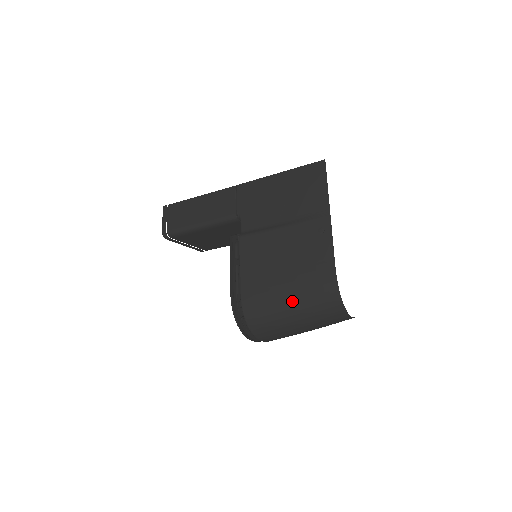
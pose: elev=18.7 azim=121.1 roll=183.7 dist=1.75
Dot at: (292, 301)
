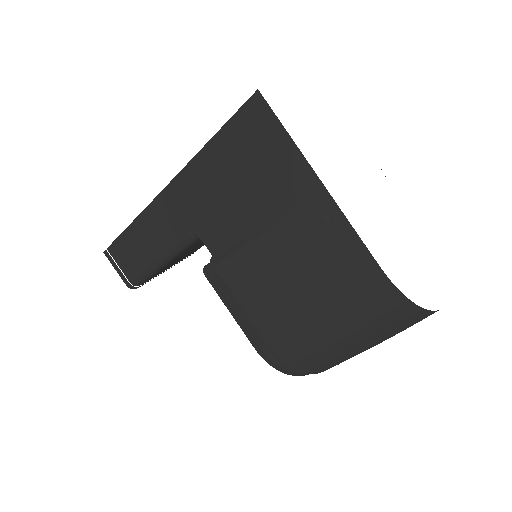
Dot at: (343, 334)
